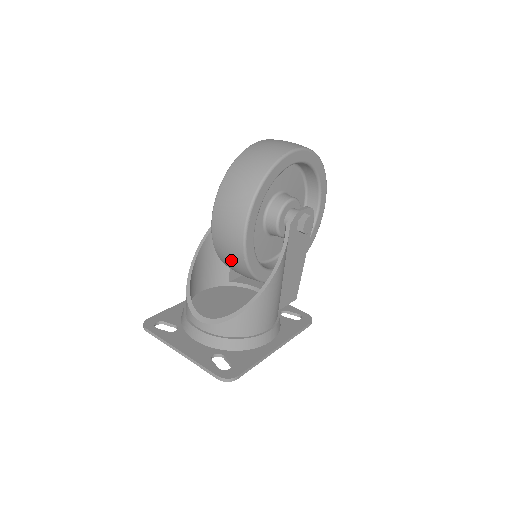
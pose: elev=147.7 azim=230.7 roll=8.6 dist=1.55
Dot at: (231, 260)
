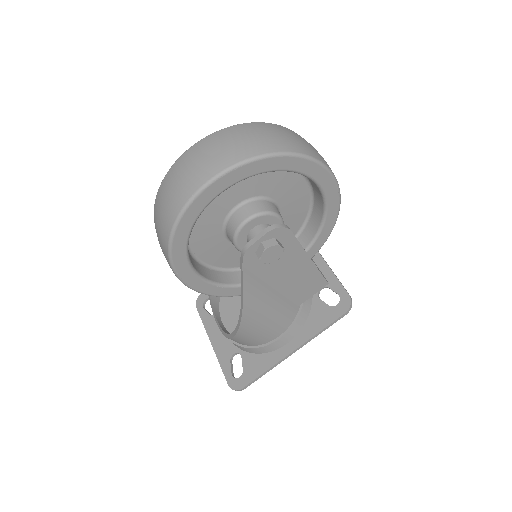
Dot at: occluded
